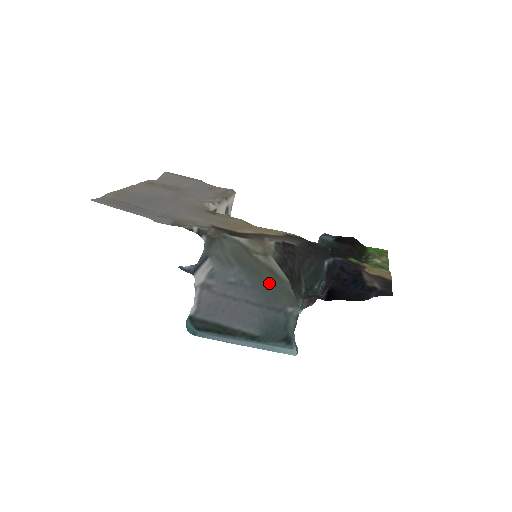
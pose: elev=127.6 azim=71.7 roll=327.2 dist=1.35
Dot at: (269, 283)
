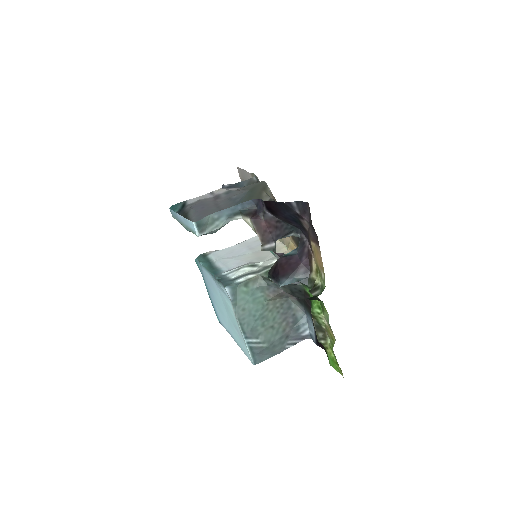
Dot at: occluded
